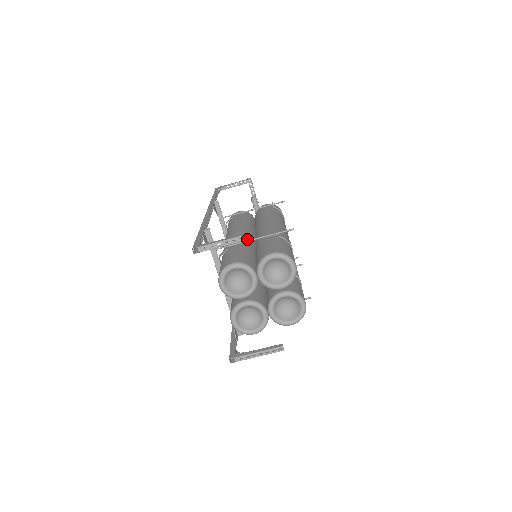
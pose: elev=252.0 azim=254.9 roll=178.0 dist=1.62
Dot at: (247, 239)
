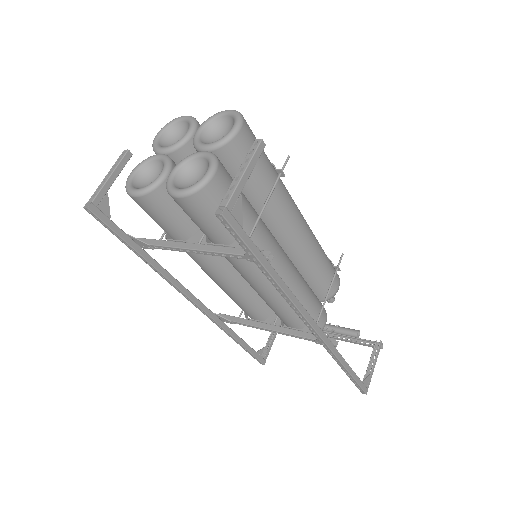
Dot at: (125, 154)
